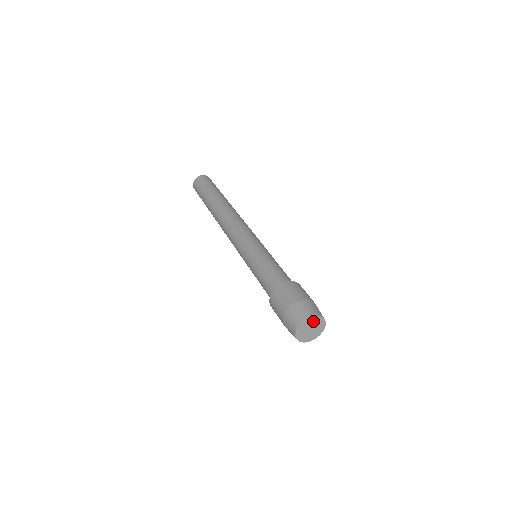
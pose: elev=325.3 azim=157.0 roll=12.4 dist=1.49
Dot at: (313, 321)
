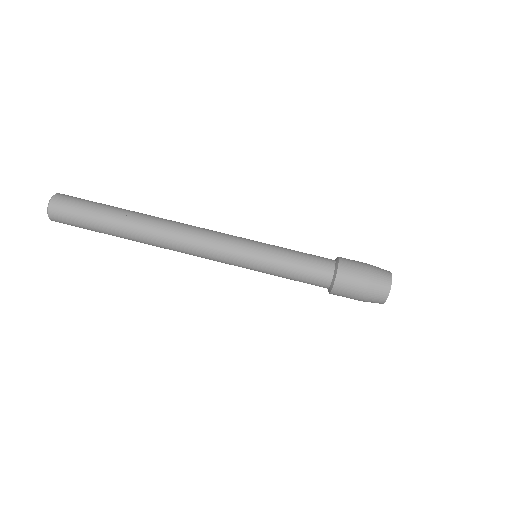
Dot at: occluded
